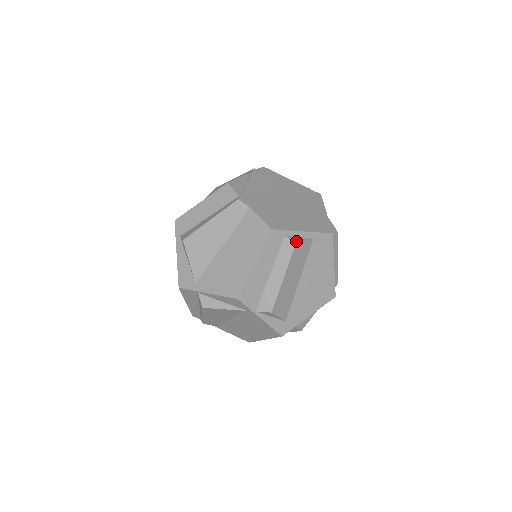
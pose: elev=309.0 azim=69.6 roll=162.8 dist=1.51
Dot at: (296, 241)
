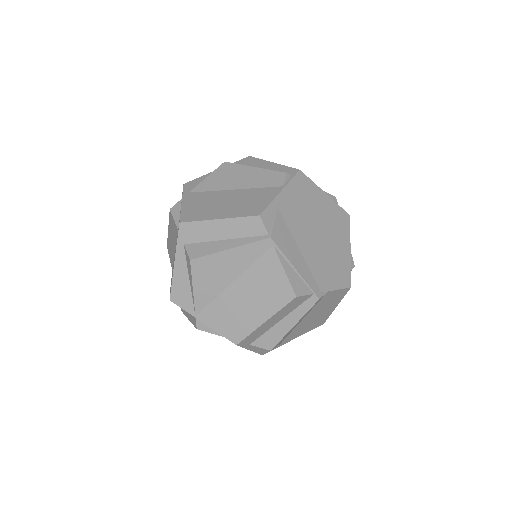
Dot at: (353, 264)
